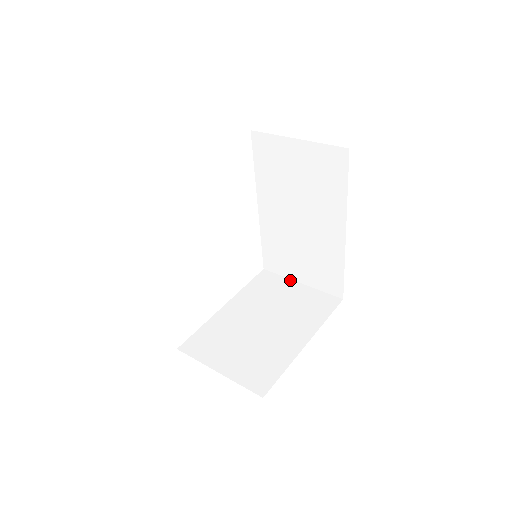
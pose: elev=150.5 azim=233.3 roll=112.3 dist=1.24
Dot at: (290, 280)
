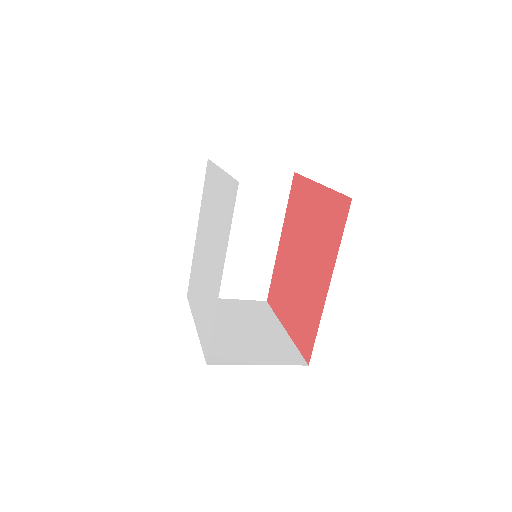
Dot at: (218, 299)
